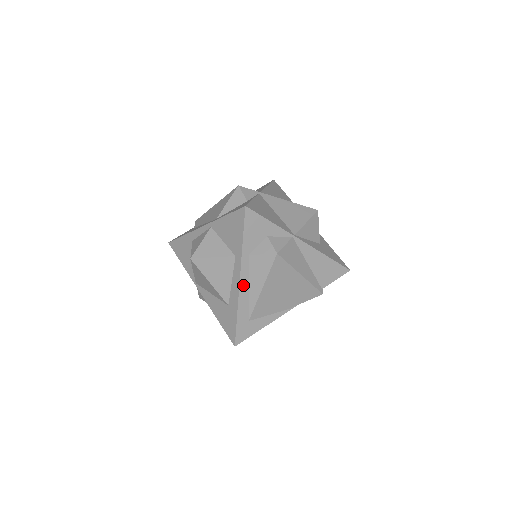
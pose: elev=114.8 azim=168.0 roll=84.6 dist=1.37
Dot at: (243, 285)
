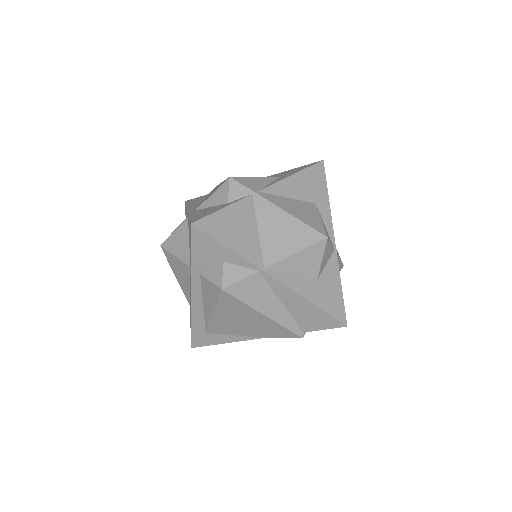
Dot at: (196, 299)
